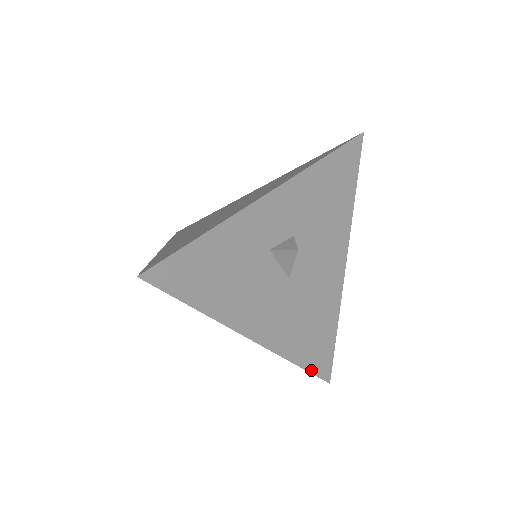
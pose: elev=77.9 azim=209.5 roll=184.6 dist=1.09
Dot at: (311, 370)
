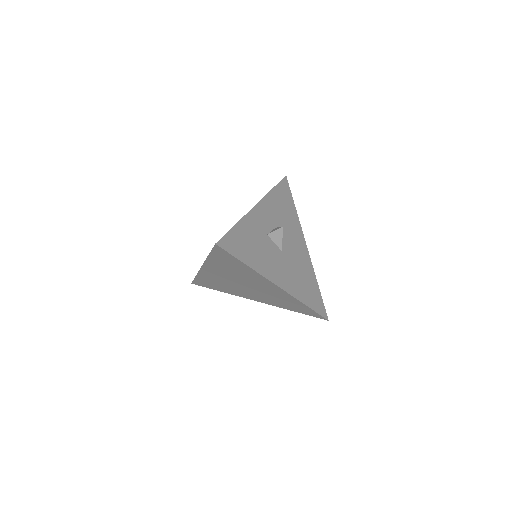
Dot at: (315, 310)
